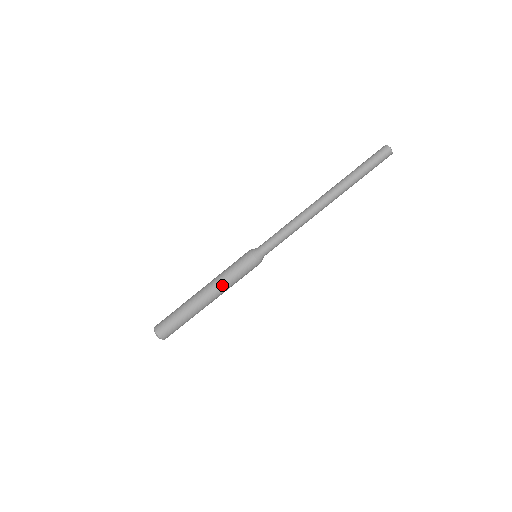
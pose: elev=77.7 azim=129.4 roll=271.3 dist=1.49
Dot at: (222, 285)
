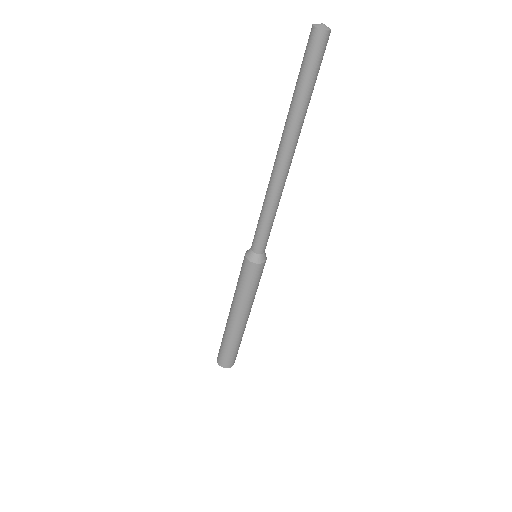
Dot at: (237, 300)
